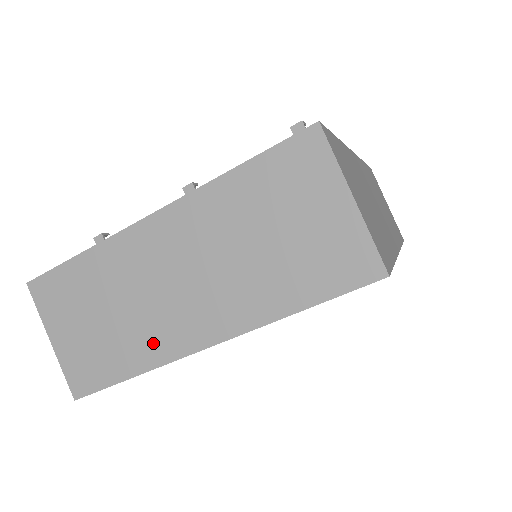
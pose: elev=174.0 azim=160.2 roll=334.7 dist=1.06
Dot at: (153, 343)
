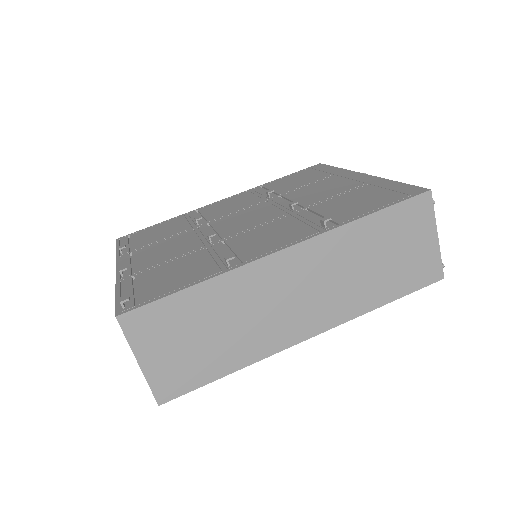
Dot at: occluded
